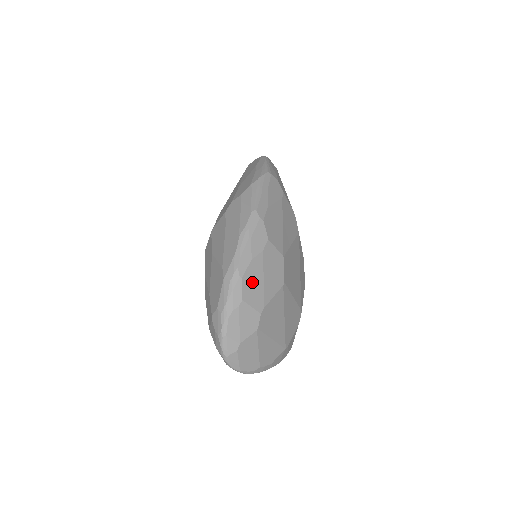
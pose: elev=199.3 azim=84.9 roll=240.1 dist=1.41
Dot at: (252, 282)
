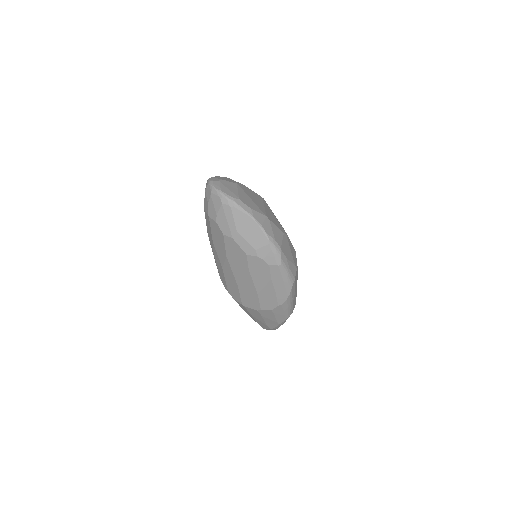
Dot at: occluded
